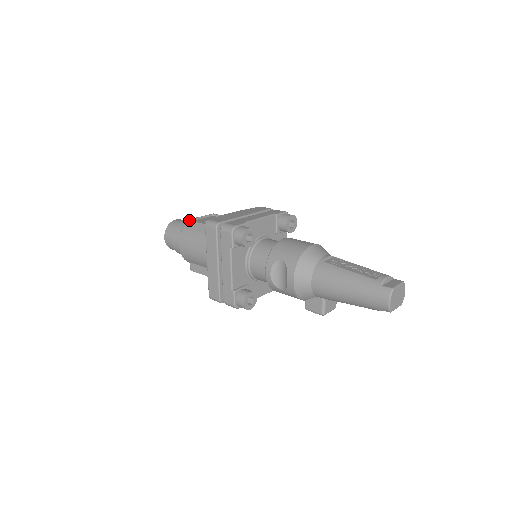
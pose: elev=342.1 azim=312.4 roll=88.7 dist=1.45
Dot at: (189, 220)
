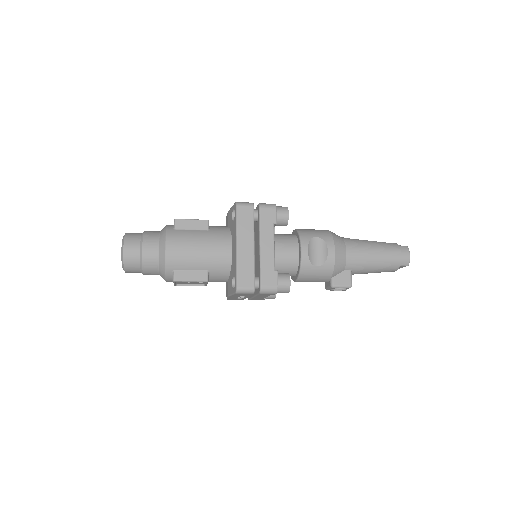
Dot at: occluded
